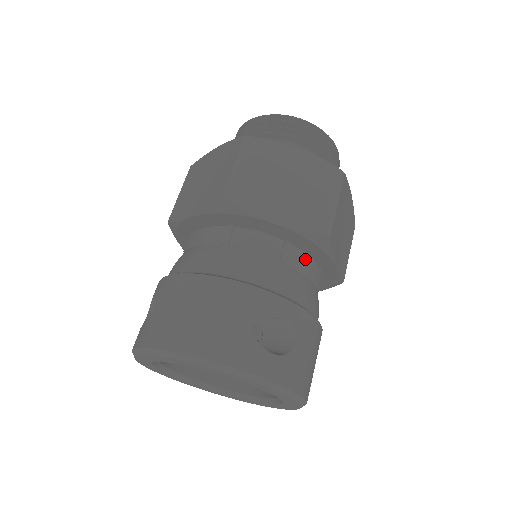
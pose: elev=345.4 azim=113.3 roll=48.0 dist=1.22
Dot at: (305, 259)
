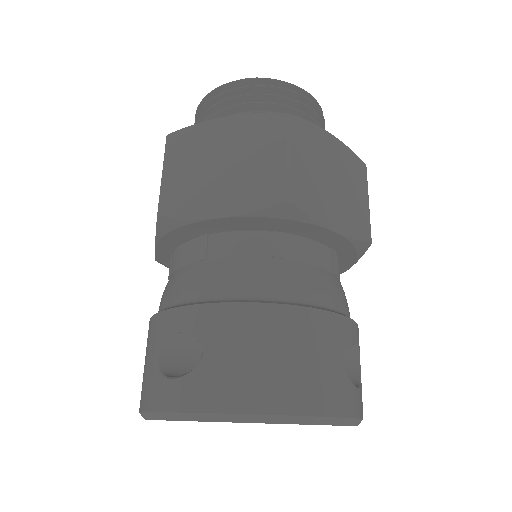
Dot at: (339, 266)
